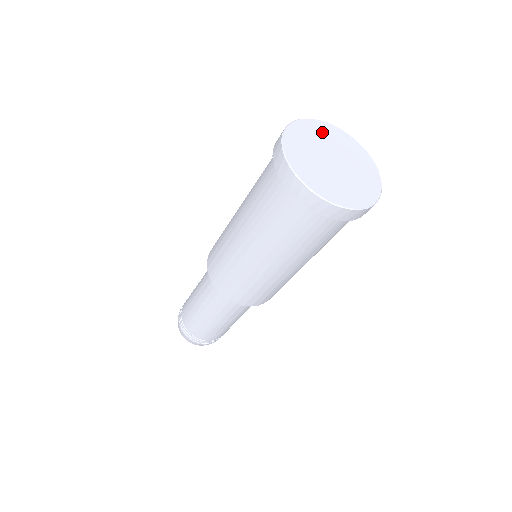
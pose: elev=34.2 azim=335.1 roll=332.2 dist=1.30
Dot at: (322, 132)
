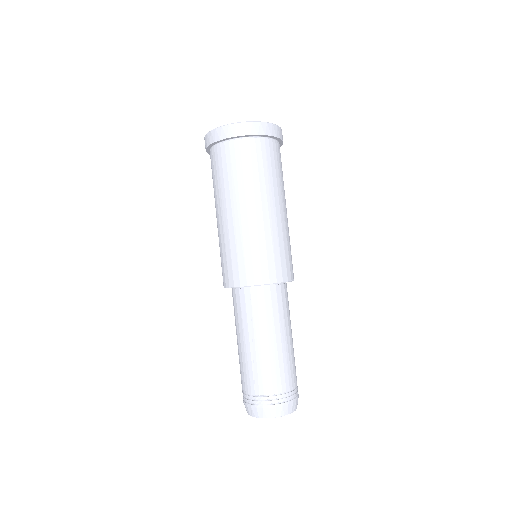
Dot at: occluded
